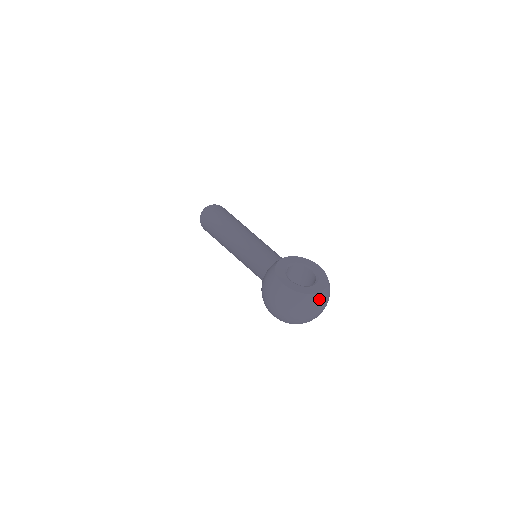
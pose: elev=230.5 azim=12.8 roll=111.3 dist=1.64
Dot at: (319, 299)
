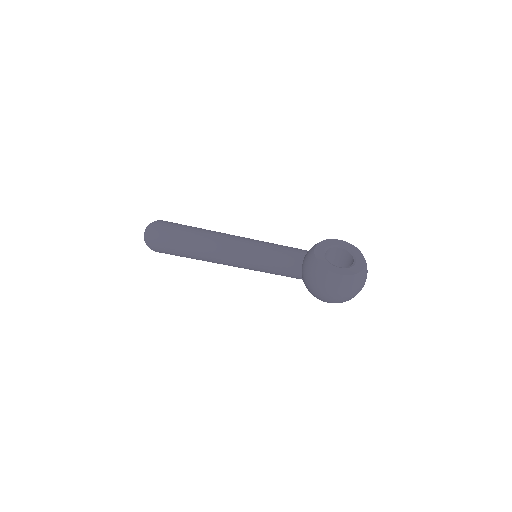
Dot at: (366, 270)
